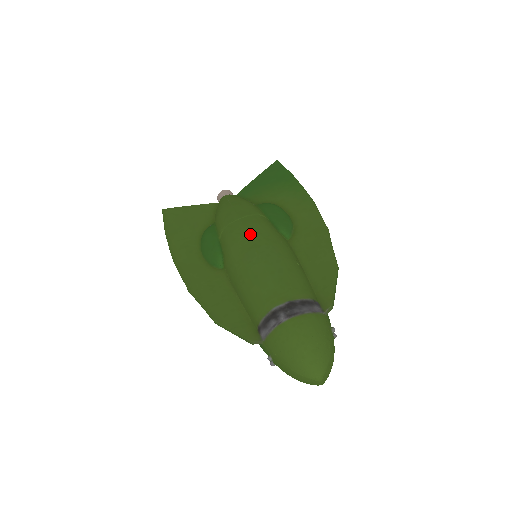
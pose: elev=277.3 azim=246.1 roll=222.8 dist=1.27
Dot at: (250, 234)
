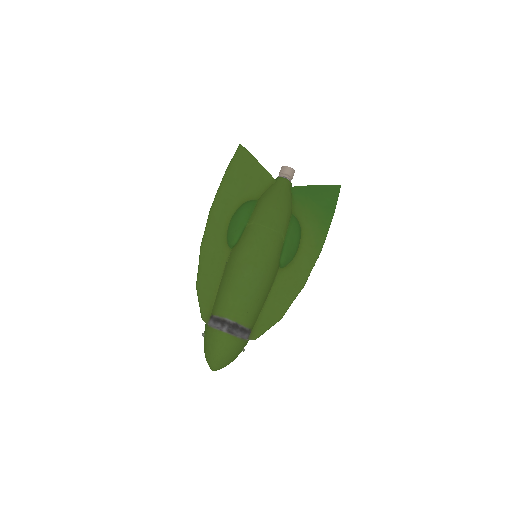
Dot at: (261, 251)
